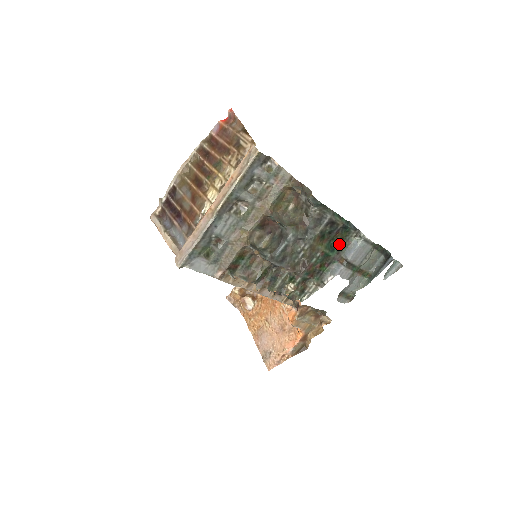
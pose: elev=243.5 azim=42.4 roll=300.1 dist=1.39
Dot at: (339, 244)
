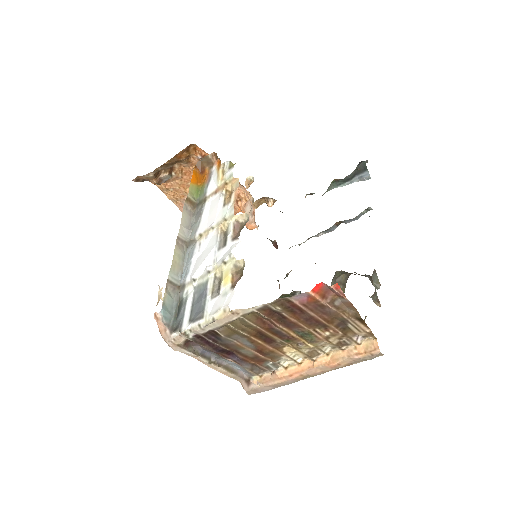
Dot at: occluded
